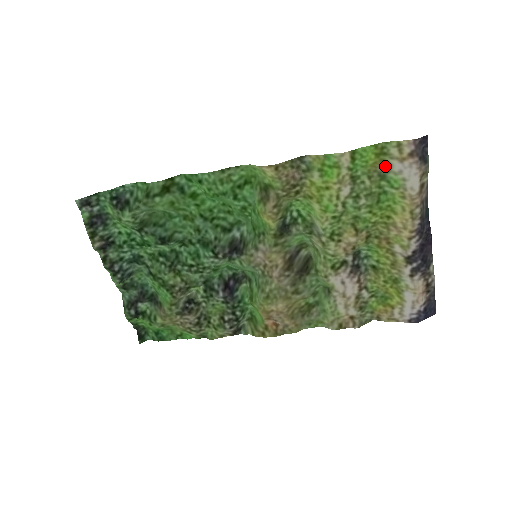
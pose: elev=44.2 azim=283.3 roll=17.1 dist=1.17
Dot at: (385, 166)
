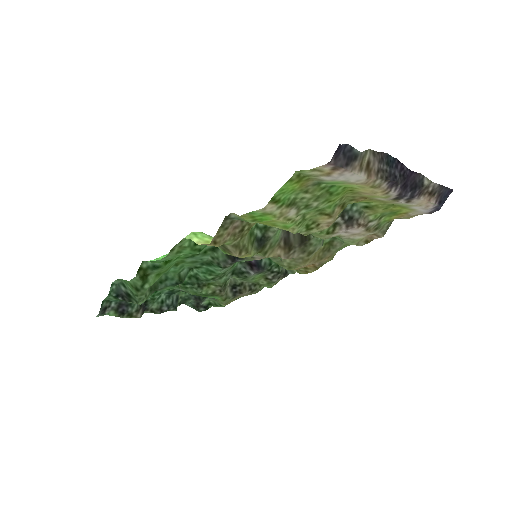
Dot at: (314, 180)
